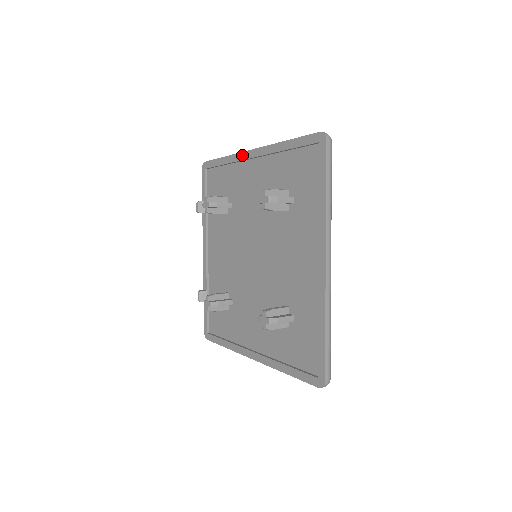
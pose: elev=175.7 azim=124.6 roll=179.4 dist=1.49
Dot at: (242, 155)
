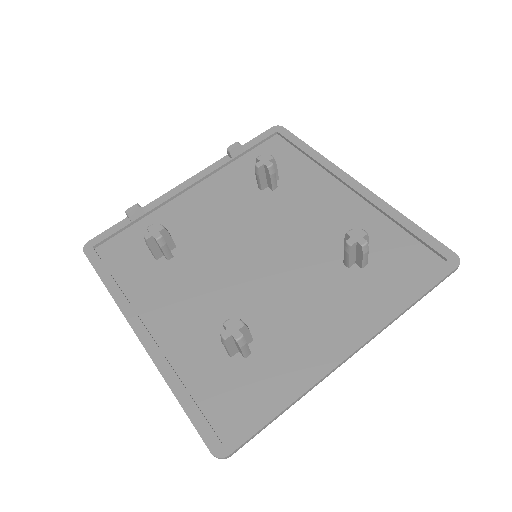
Dot at: (341, 172)
